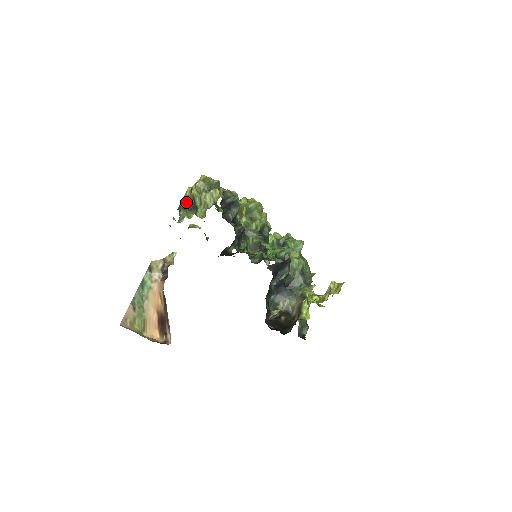
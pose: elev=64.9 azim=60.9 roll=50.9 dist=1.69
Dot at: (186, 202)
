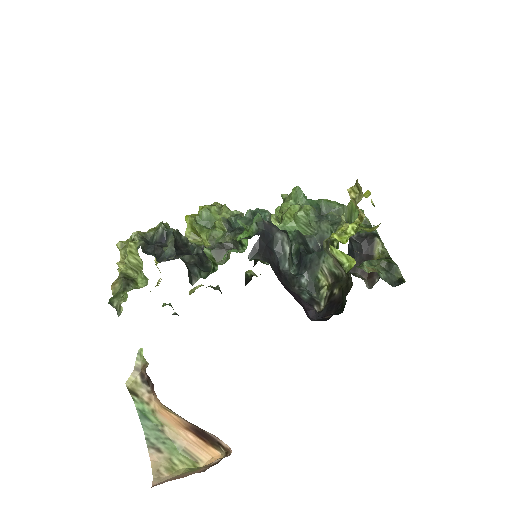
Dot at: (116, 287)
